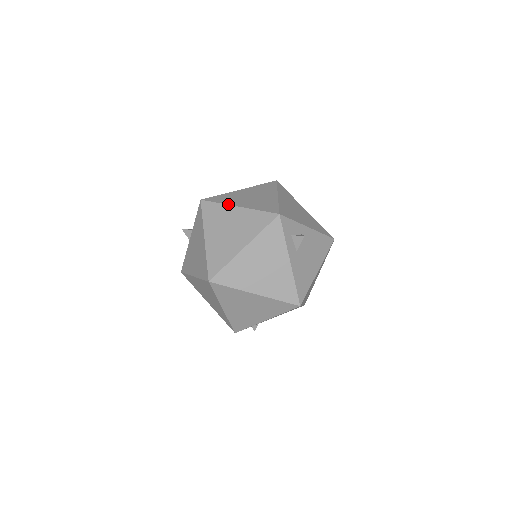
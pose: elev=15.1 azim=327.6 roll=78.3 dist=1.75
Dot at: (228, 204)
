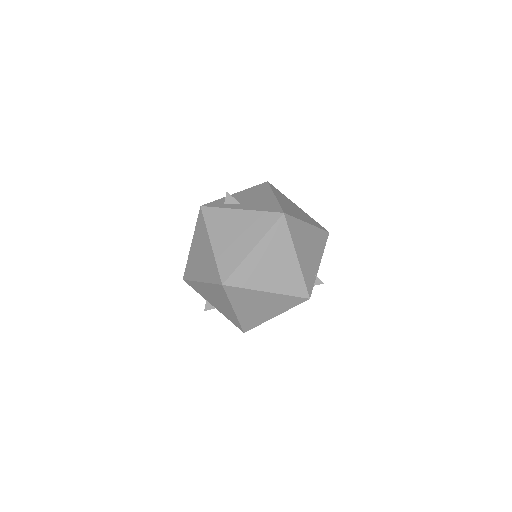
Dot at: (189, 254)
